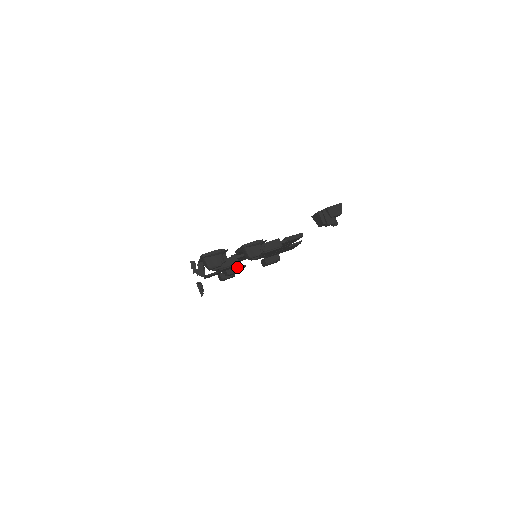
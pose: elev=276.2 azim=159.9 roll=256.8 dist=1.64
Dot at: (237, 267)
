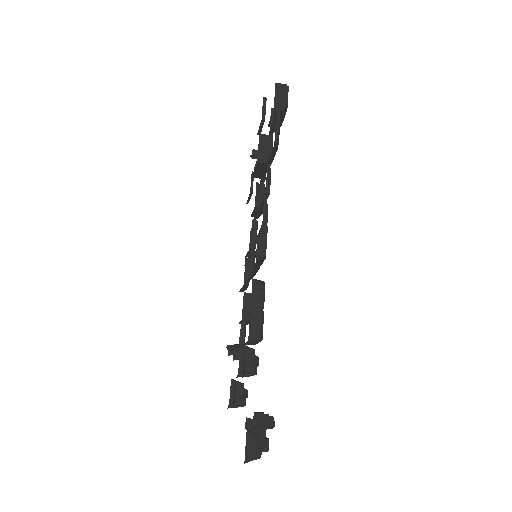
Dot at: (257, 209)
